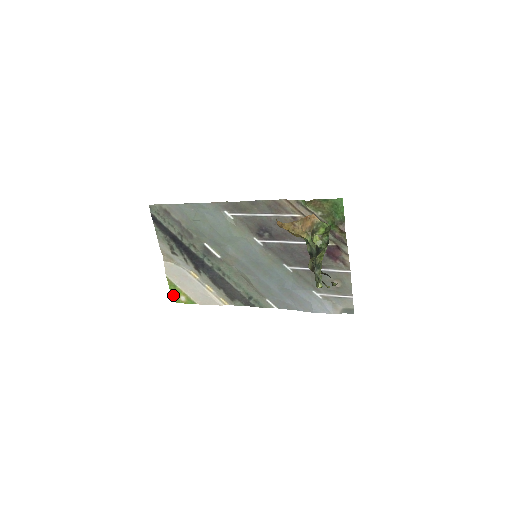
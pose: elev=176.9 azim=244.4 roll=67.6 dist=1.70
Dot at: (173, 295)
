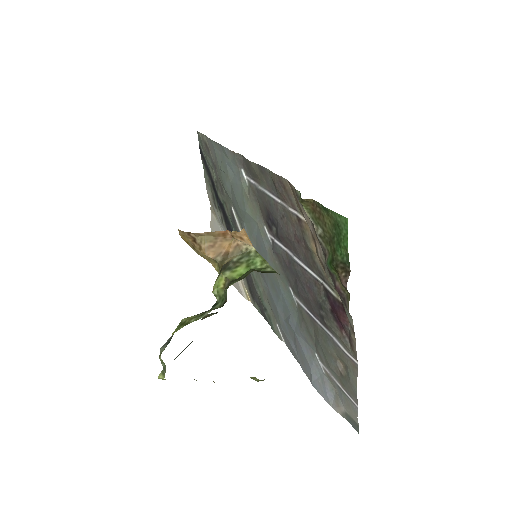
Dot at: occluded
